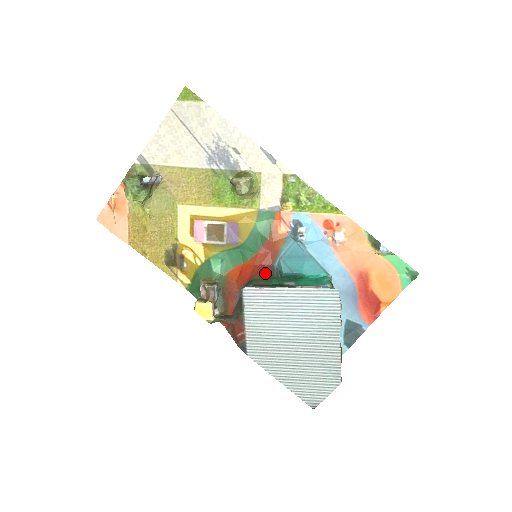
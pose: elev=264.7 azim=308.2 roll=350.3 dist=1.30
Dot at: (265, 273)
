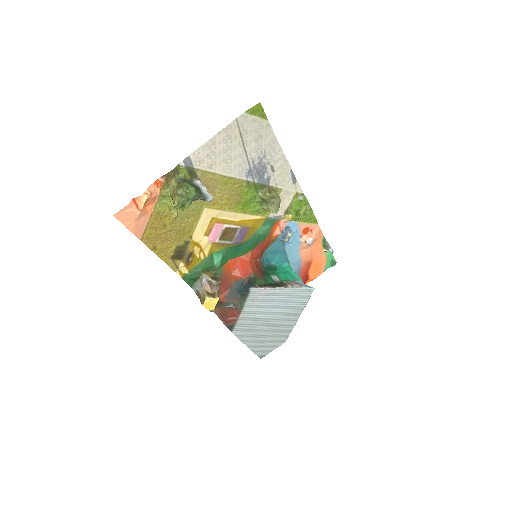
Dot at: (260, 270)
